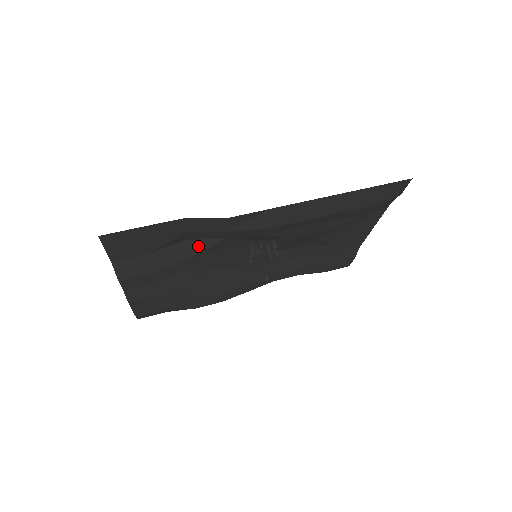
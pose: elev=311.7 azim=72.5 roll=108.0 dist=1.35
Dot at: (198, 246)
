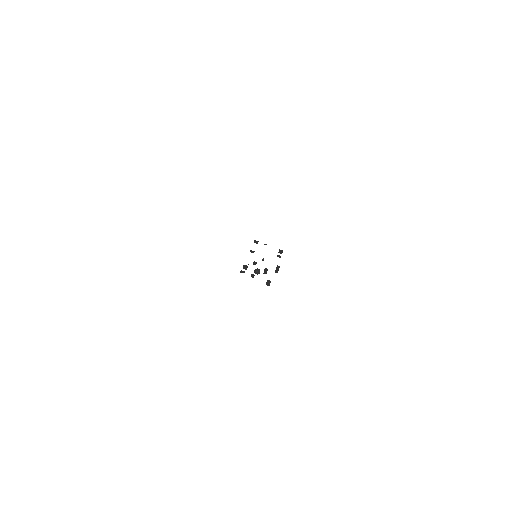
Dot at: occluded
